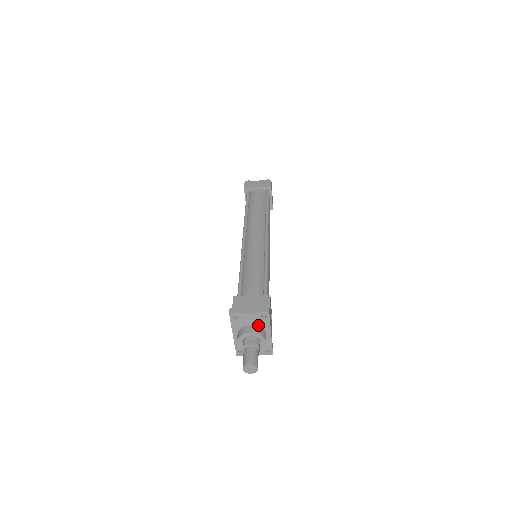
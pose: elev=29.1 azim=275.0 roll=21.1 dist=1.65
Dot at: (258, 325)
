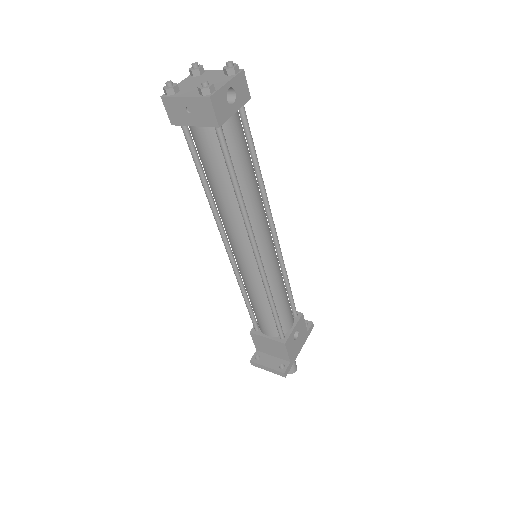
Dot at: occluded
